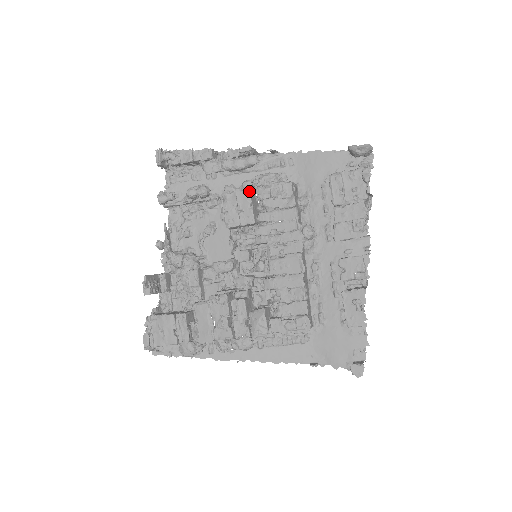
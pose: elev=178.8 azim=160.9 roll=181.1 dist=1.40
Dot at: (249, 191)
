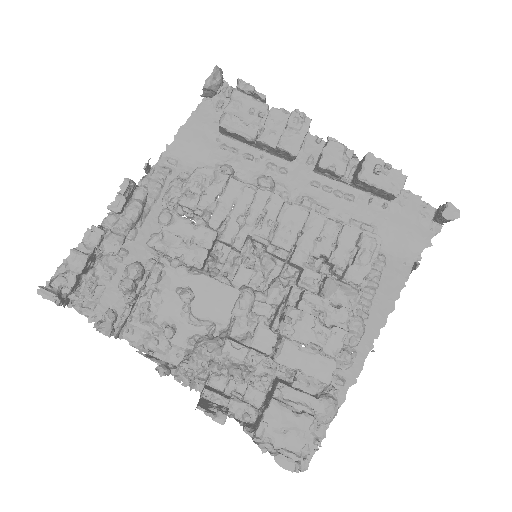
Dot at: (175, 215)
